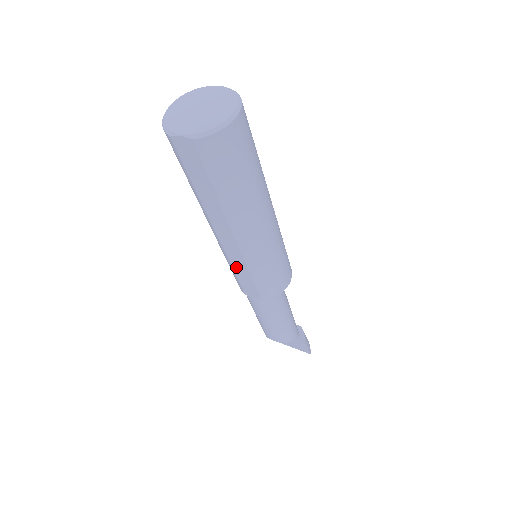
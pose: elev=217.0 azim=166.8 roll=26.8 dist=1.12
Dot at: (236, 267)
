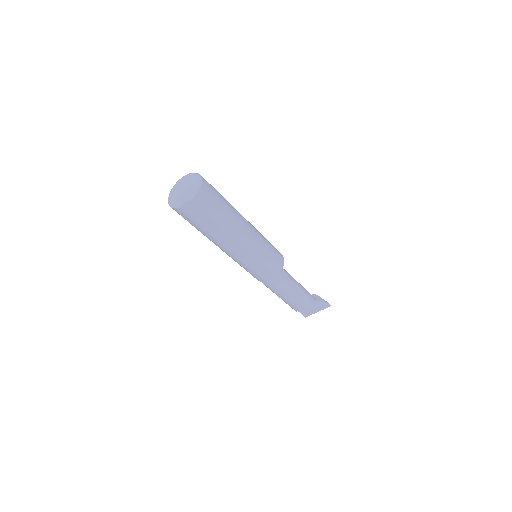
Dot at: (250, 264)
